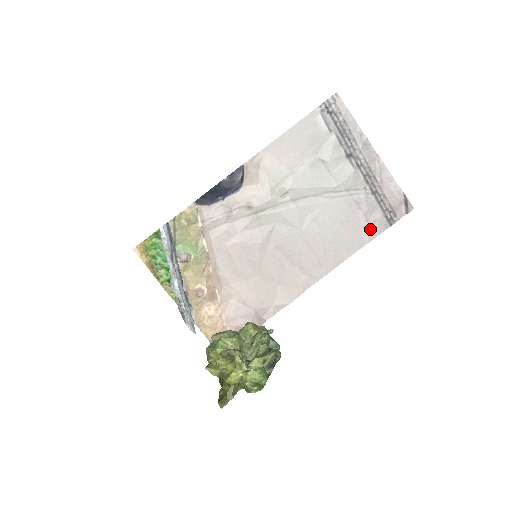
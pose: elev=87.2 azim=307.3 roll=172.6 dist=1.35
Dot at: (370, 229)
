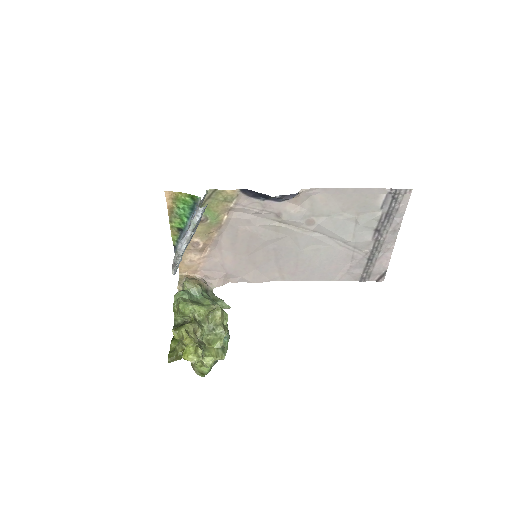
Dot at: (345, 275)
